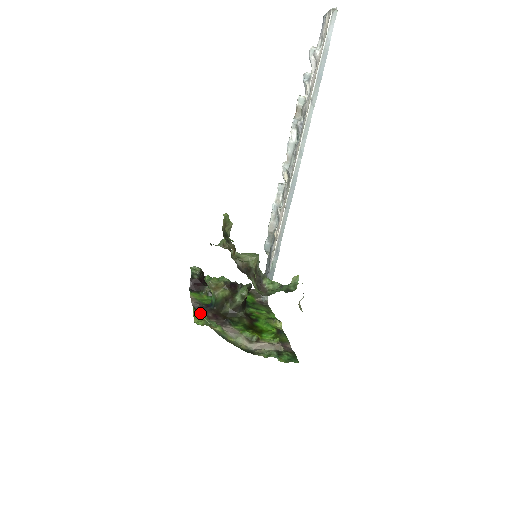
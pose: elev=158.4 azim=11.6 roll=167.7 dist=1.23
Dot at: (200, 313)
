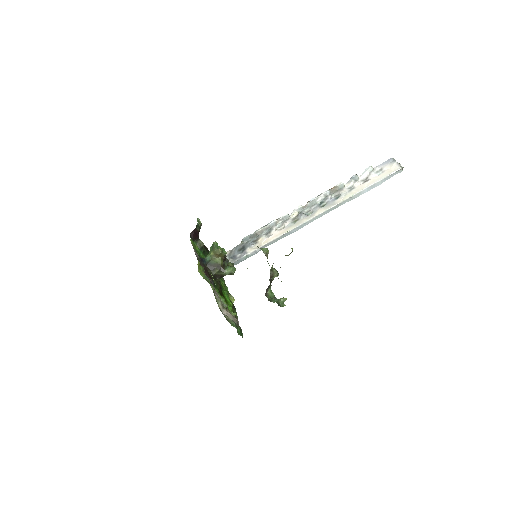
Dot at: occluded
